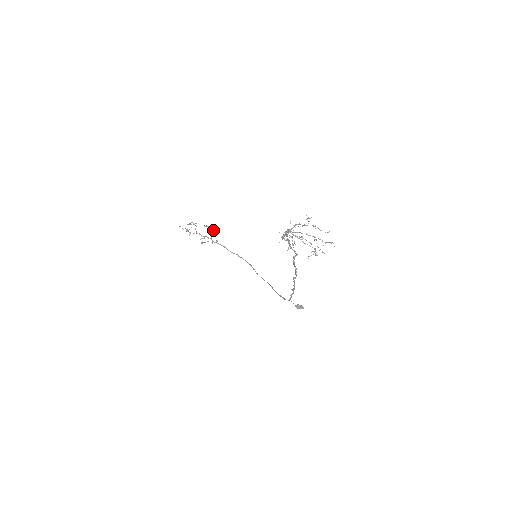
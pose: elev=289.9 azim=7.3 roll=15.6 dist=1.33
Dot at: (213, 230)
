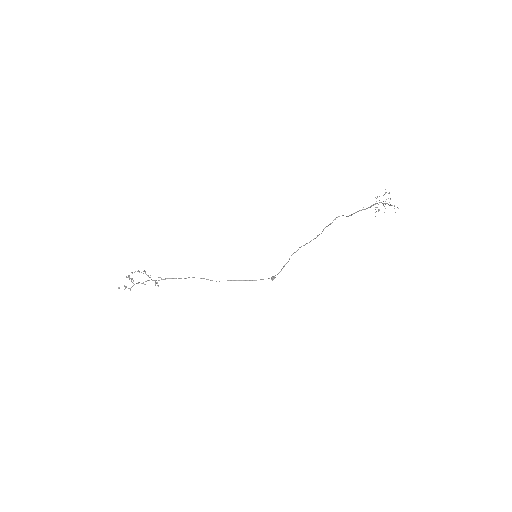
Dot at: occluded
